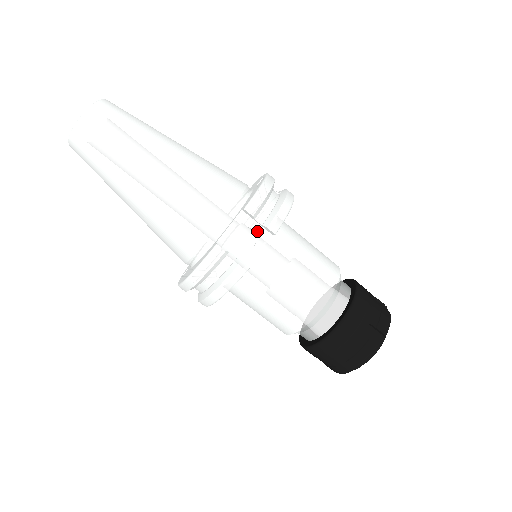
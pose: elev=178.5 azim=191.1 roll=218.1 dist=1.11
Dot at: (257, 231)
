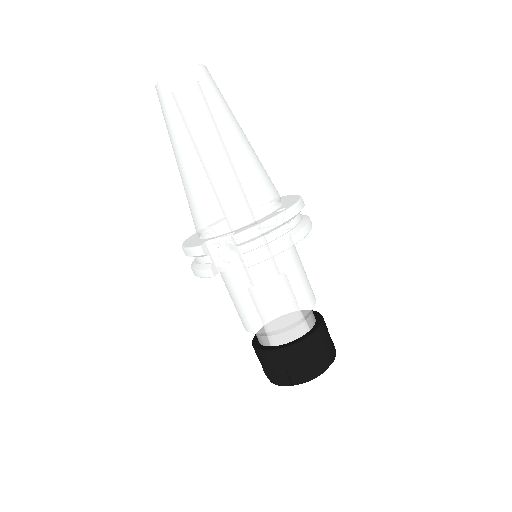
Dot at: (240, 254)
